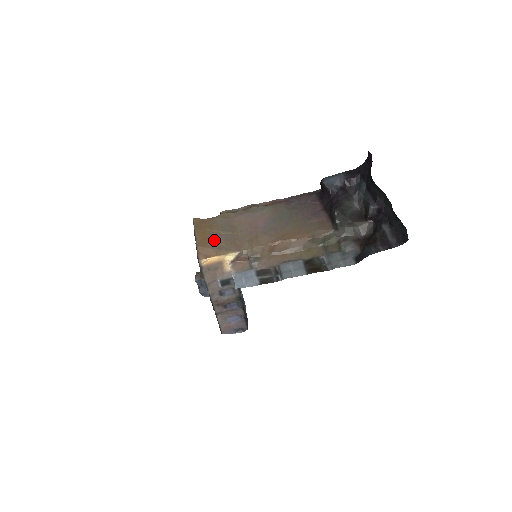
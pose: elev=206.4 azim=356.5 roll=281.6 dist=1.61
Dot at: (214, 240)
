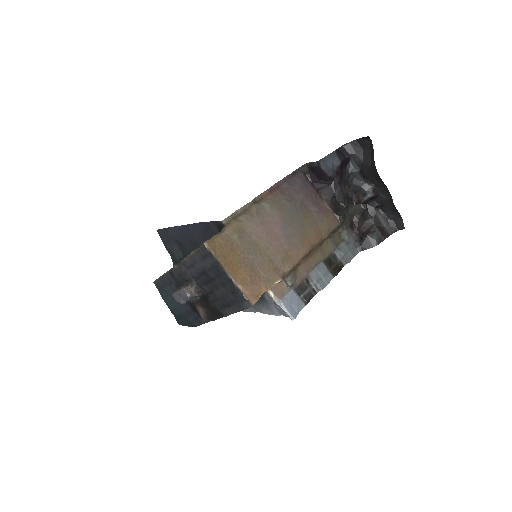
Dot at: (251, 271)
